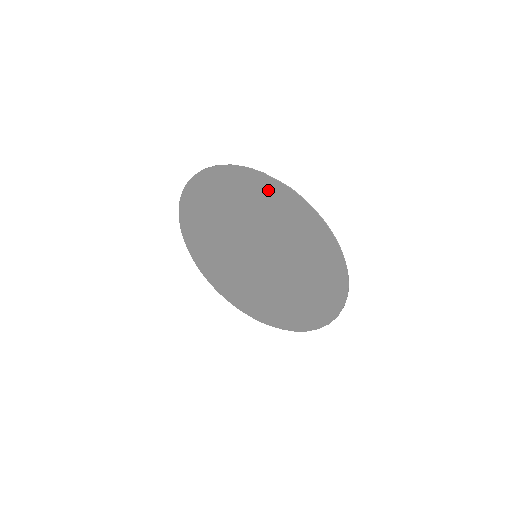
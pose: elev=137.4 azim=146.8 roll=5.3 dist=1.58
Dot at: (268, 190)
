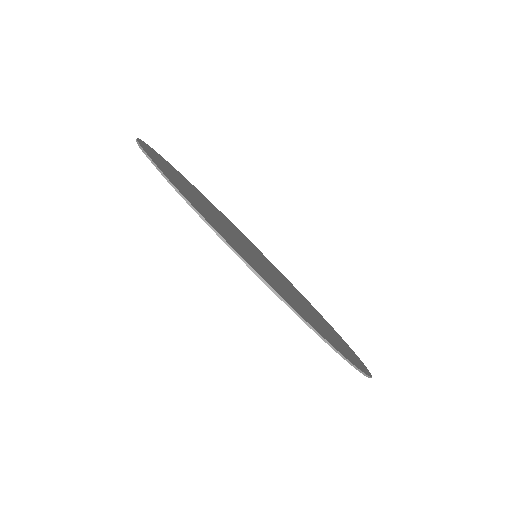
Dot at: occluded
